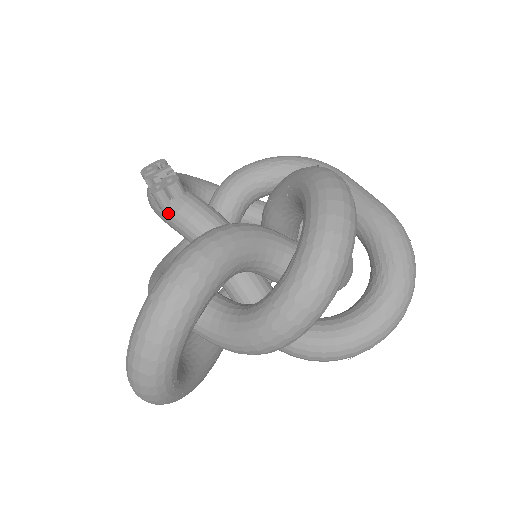
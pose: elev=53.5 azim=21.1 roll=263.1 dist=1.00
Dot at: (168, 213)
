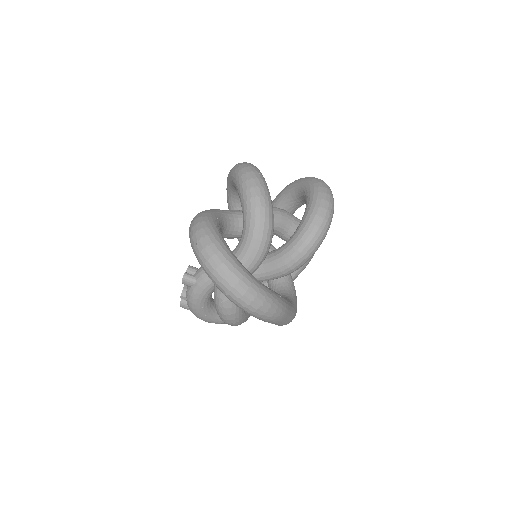
Dot at: (197, 279)
